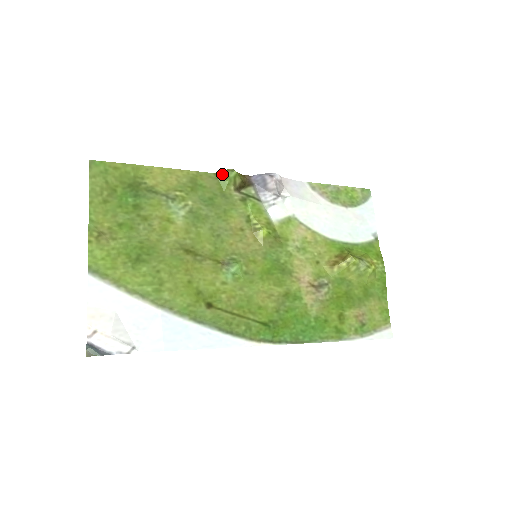
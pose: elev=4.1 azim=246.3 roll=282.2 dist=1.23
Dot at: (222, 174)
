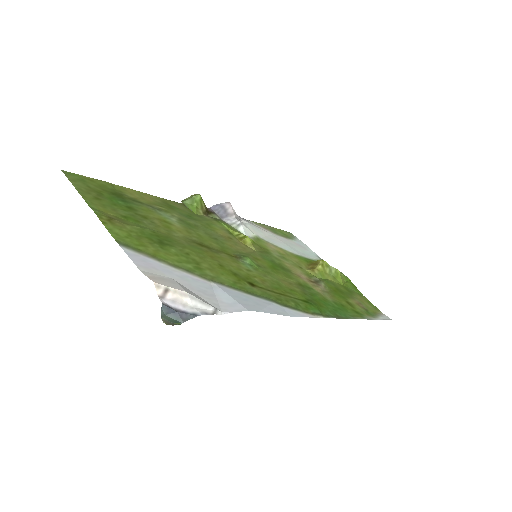
Dot at: (188, 199)
